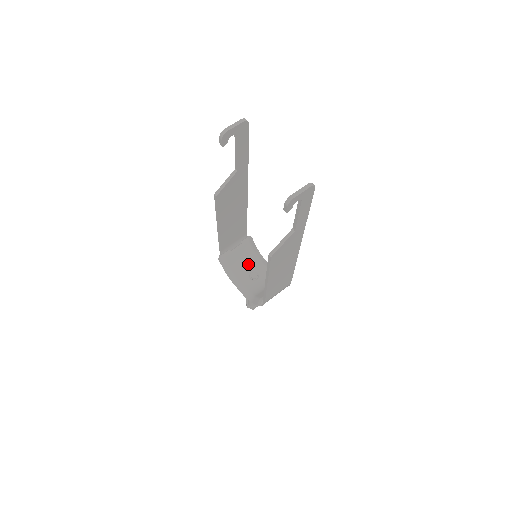
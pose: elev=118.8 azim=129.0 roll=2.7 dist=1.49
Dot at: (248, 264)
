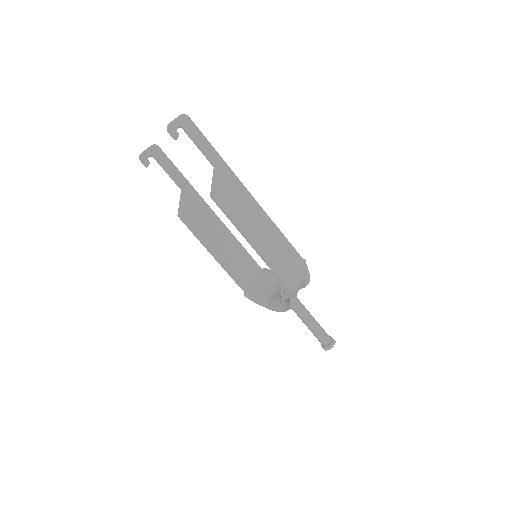
Dot at: (275, 287)
